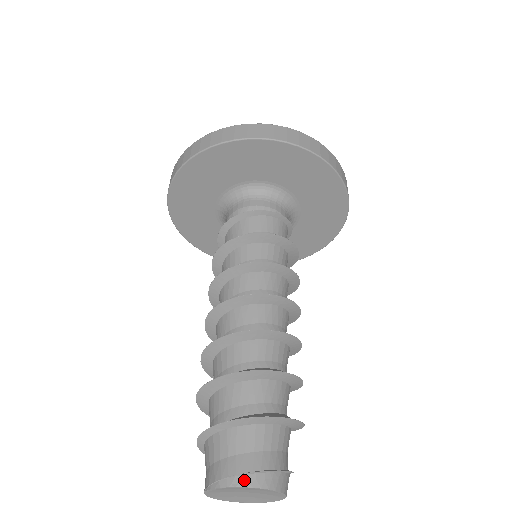
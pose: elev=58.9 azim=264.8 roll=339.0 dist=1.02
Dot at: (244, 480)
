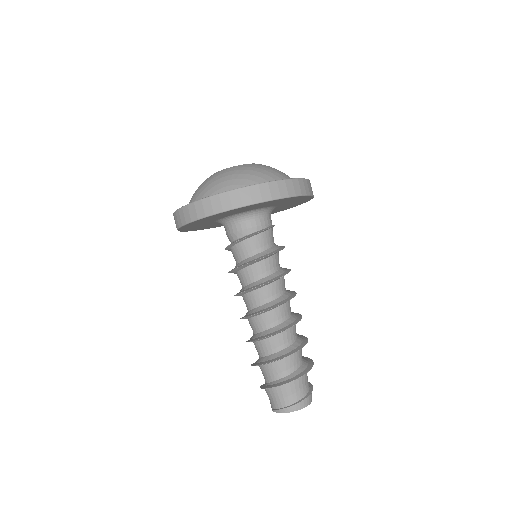
Dot at: (286, 410)
